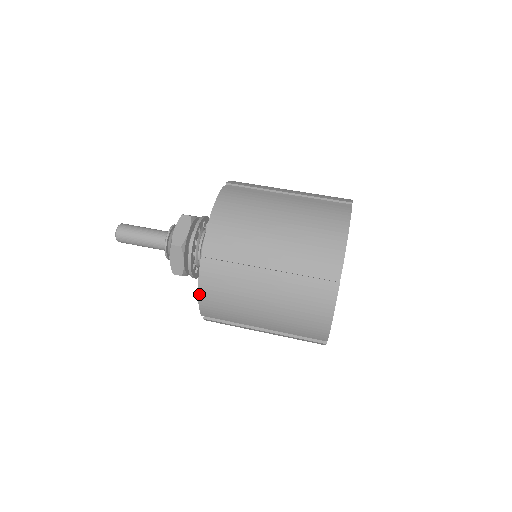
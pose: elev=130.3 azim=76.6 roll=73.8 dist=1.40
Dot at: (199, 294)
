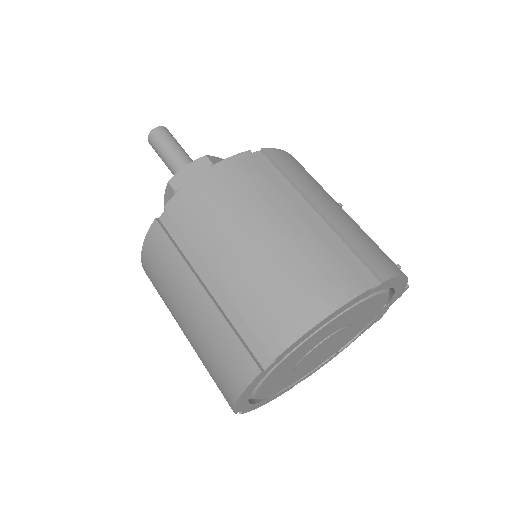
Dot at: (142, 256)
